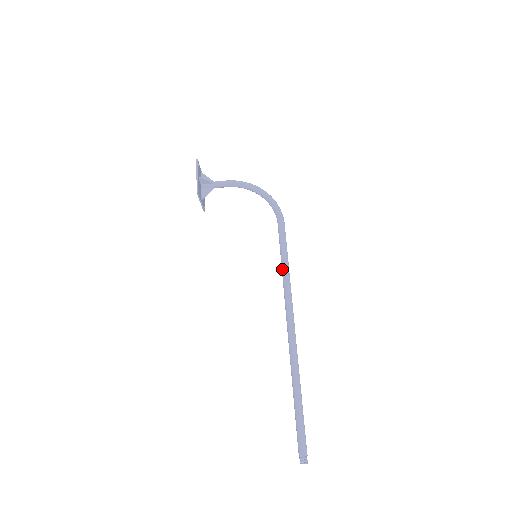
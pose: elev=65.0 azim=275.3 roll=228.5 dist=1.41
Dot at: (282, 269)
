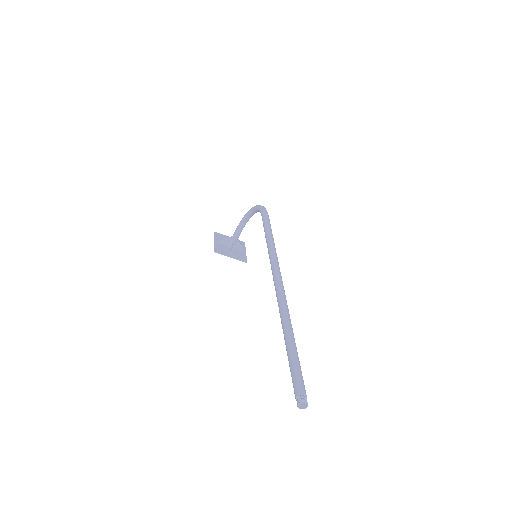
Dot at: (267, 246)
